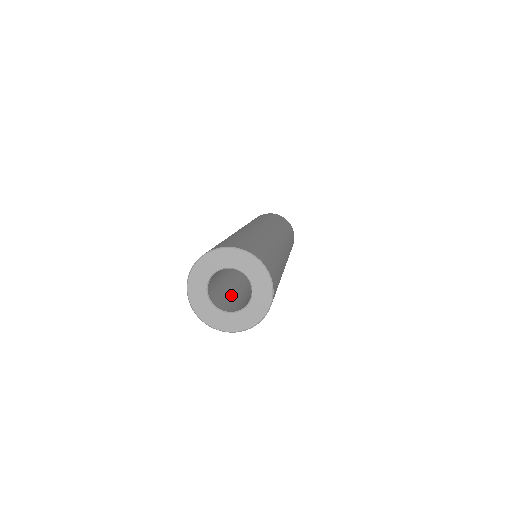
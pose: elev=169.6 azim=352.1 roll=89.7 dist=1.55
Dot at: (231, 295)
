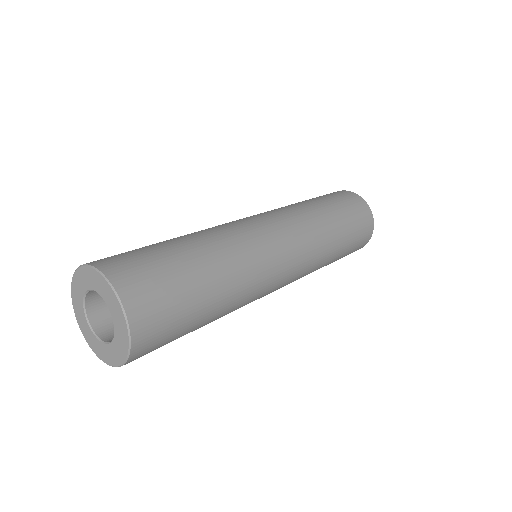
Dot at: occluded
